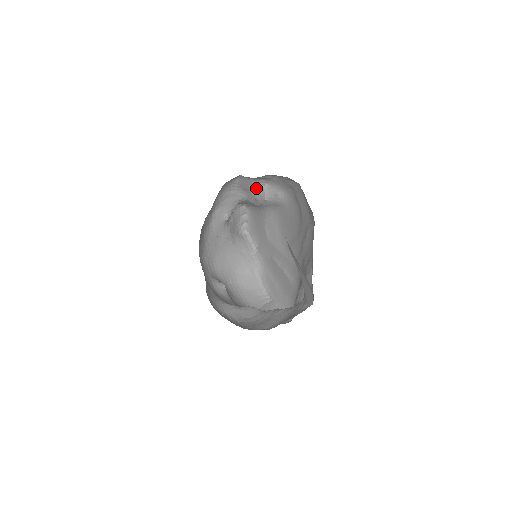
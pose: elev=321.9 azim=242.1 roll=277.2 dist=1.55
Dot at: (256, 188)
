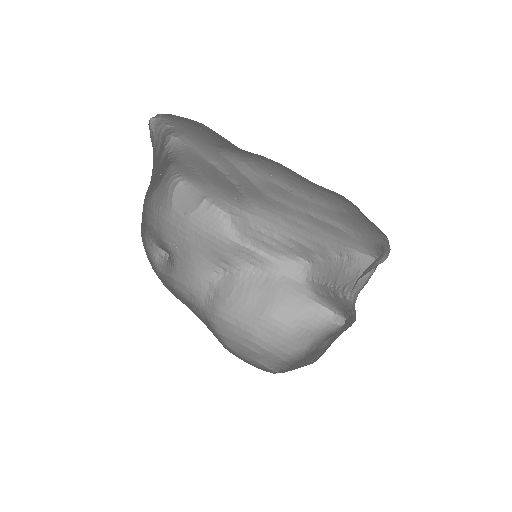
Dot at: occluded
